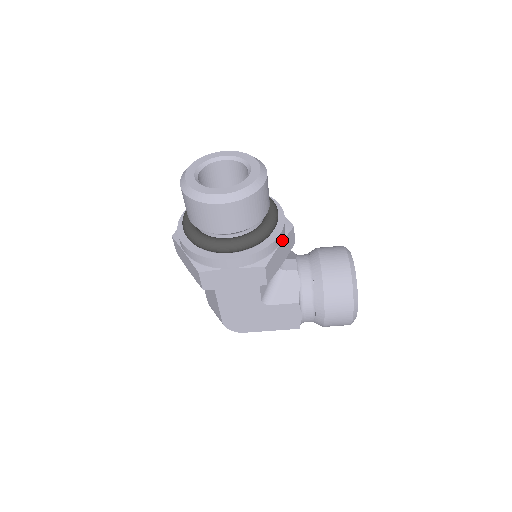
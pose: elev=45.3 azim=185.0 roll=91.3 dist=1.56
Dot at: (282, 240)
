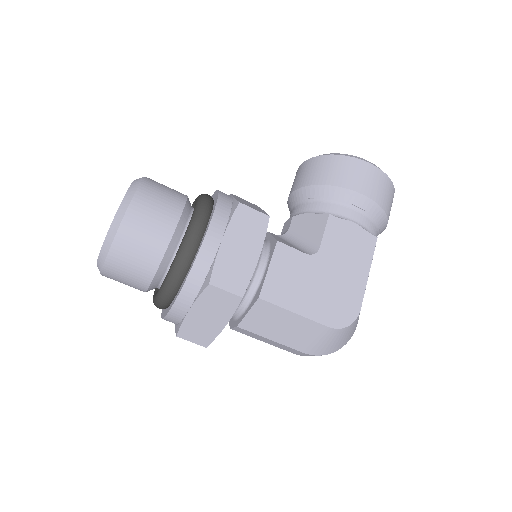
Dot at: occluded
